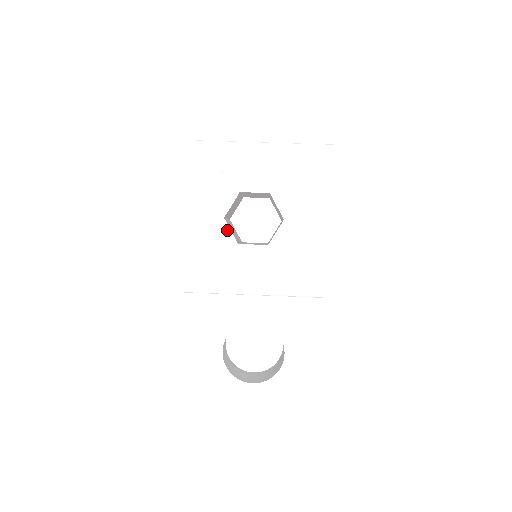
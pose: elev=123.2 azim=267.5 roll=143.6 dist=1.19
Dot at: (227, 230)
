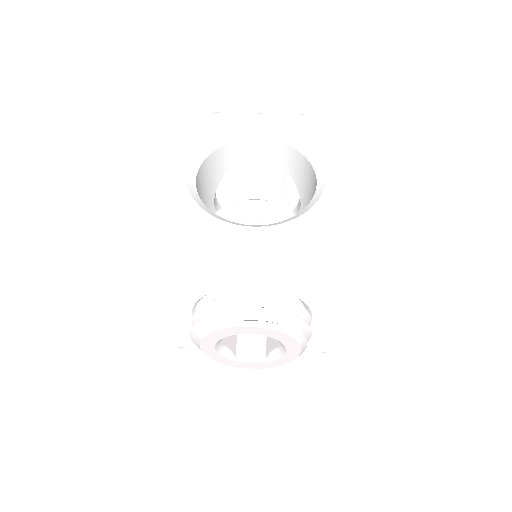
Dot at: (223, 350)
